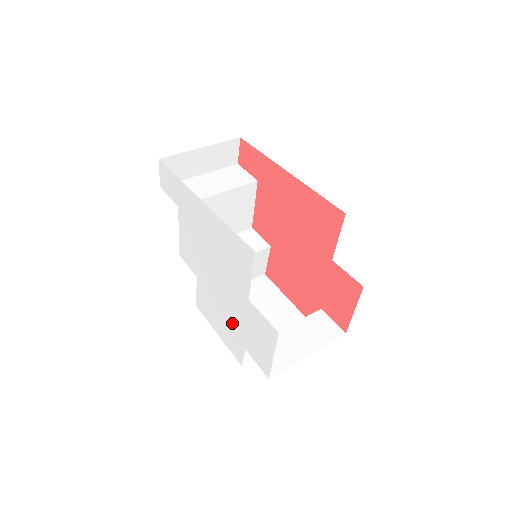
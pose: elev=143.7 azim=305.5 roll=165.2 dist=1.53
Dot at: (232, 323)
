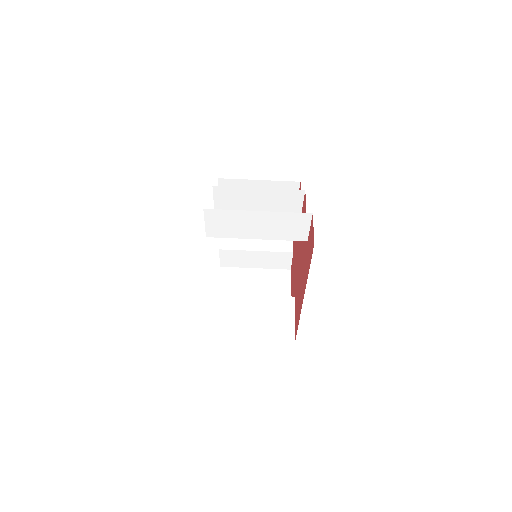
Dot at: occluded
